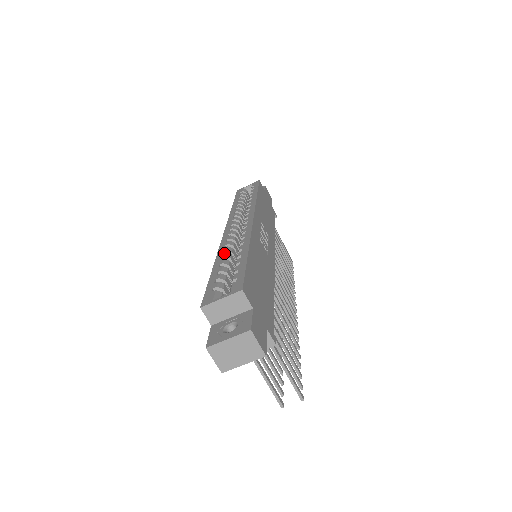
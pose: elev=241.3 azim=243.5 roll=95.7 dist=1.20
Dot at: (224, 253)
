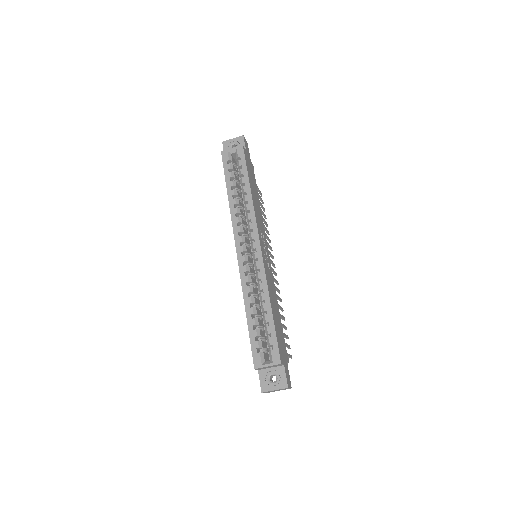
Dot at: (250, 297)
